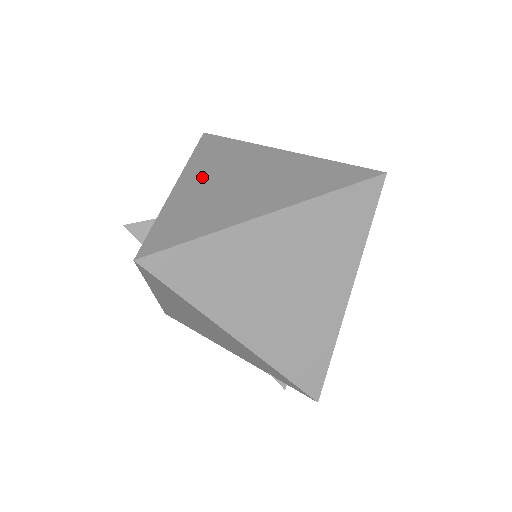
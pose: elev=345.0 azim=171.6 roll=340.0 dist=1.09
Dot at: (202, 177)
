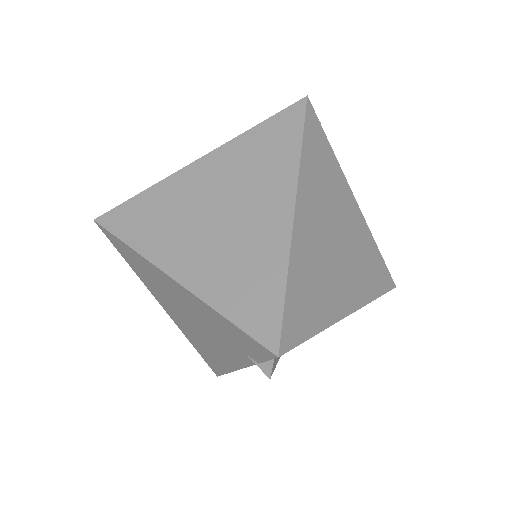
Dot at: occluded
